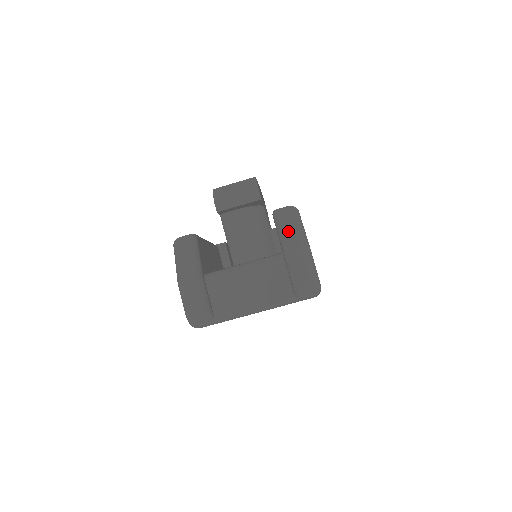
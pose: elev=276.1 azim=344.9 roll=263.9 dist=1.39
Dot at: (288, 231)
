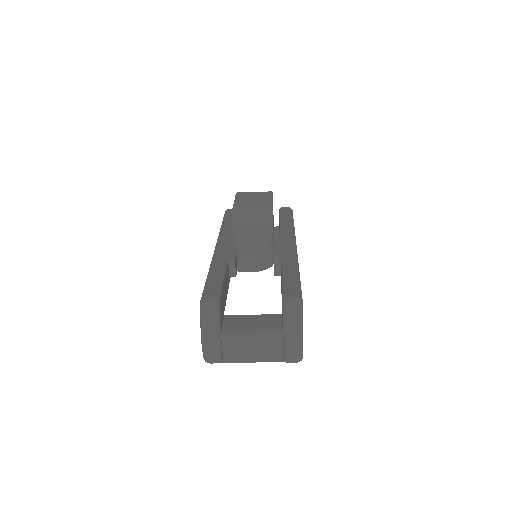
Dot at: (291, 322)
